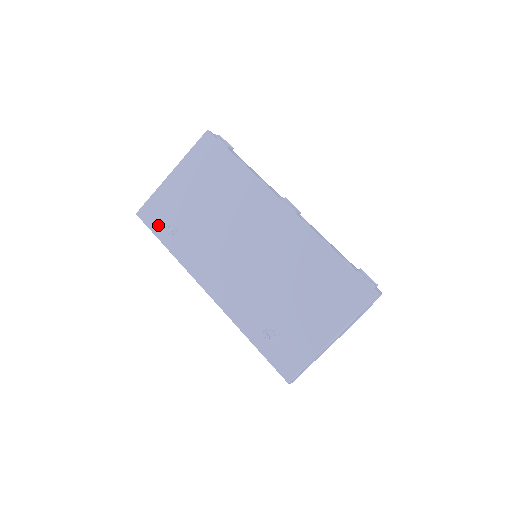
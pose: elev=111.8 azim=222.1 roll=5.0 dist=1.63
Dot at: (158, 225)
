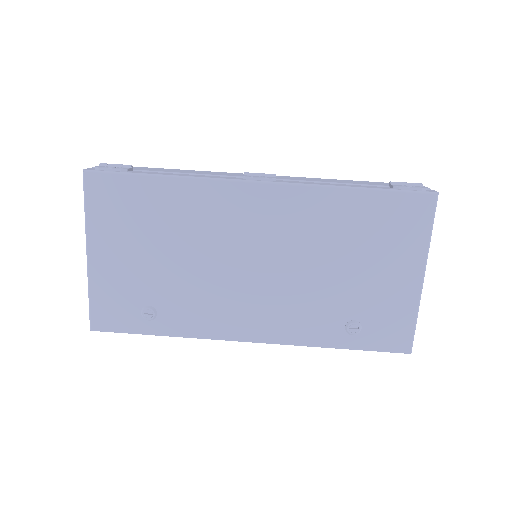
Dot at: (129, 321)
